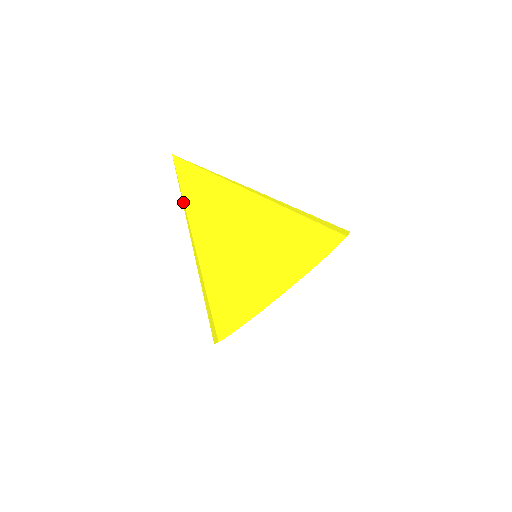
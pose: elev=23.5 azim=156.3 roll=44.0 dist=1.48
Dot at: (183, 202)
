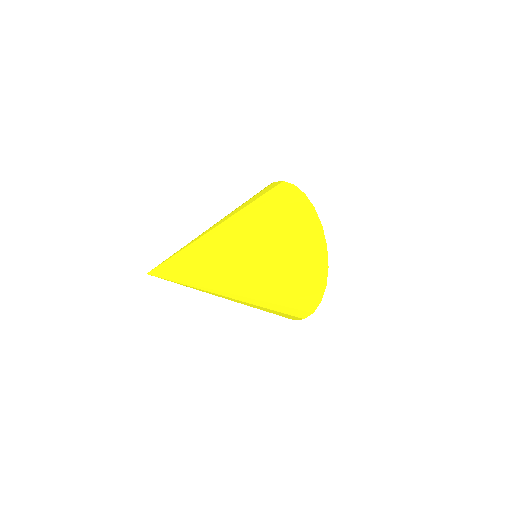
Dot at: occluded
